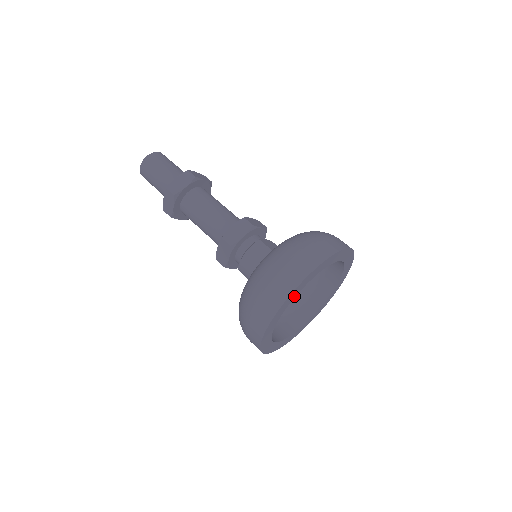
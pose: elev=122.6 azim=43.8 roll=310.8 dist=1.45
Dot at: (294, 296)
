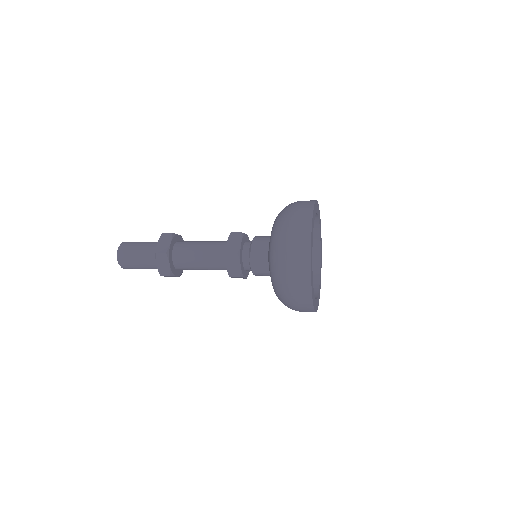
Dot at: (316, 211)
